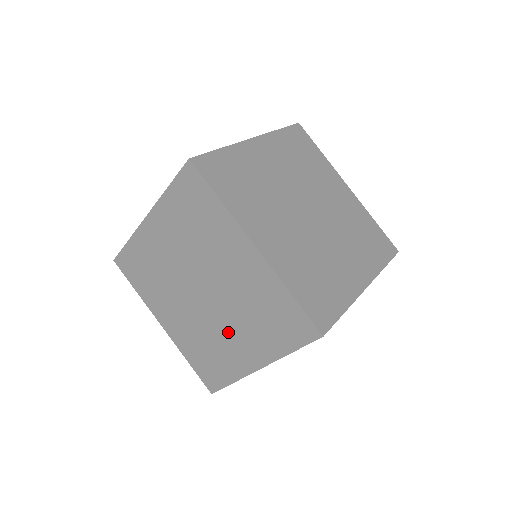
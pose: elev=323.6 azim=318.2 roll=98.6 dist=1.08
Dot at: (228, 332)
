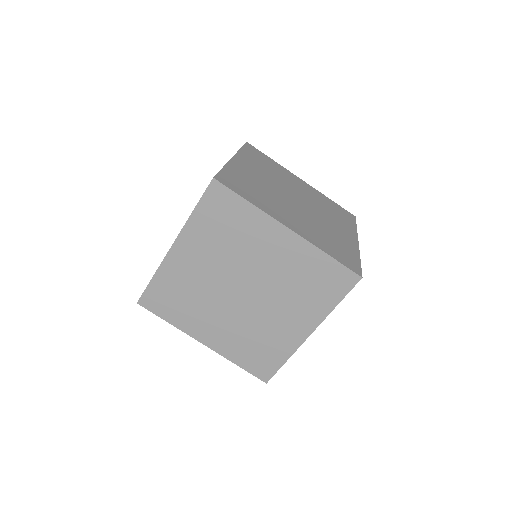
Dot at: (275, 315)
